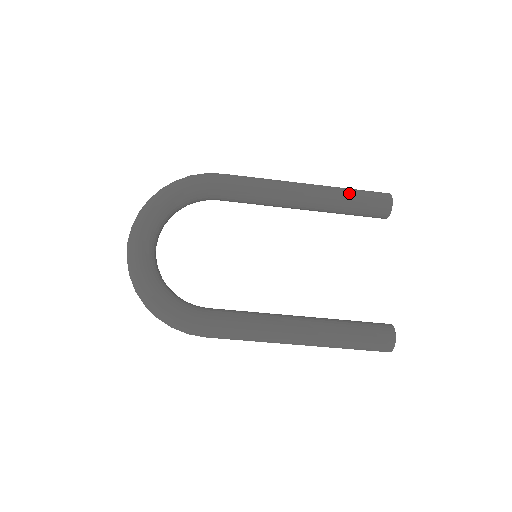
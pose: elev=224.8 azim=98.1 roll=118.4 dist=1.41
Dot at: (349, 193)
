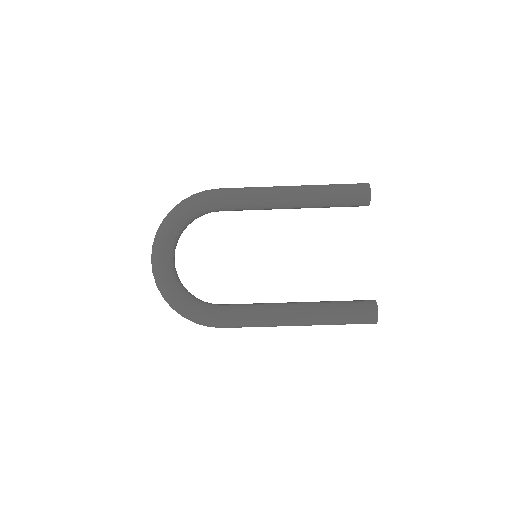
Dot at: (331, 190)
